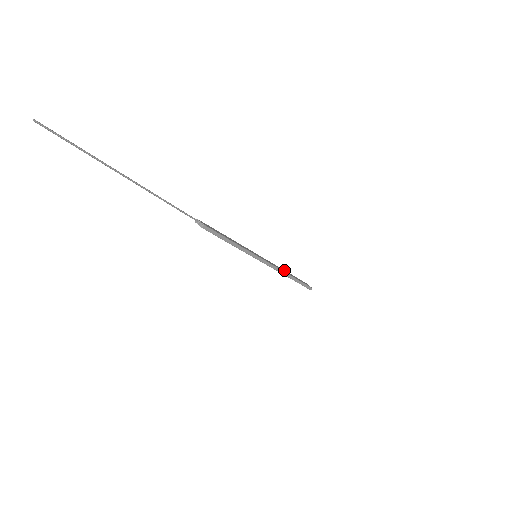
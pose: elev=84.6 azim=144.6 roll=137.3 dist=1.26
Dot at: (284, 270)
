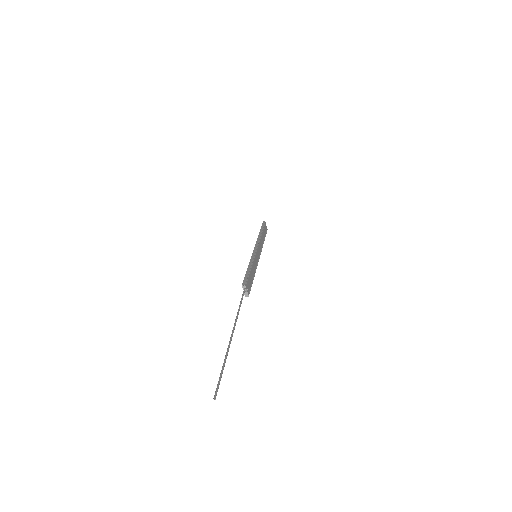
Dot at: (261, 233)
